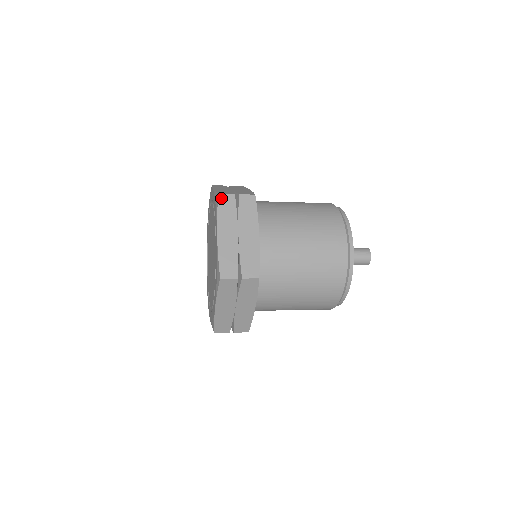
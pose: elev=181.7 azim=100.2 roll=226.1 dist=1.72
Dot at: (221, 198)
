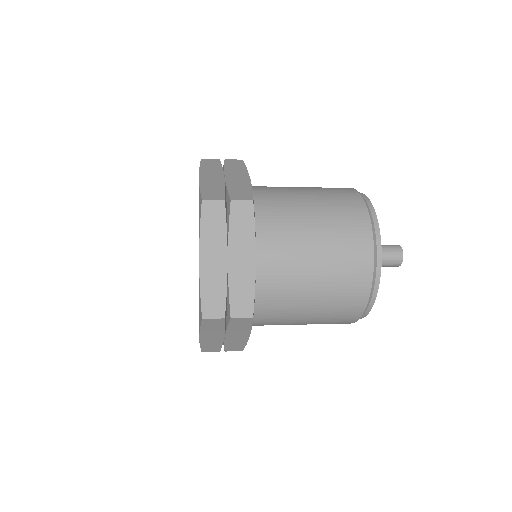
Dot at: (204, 160)
